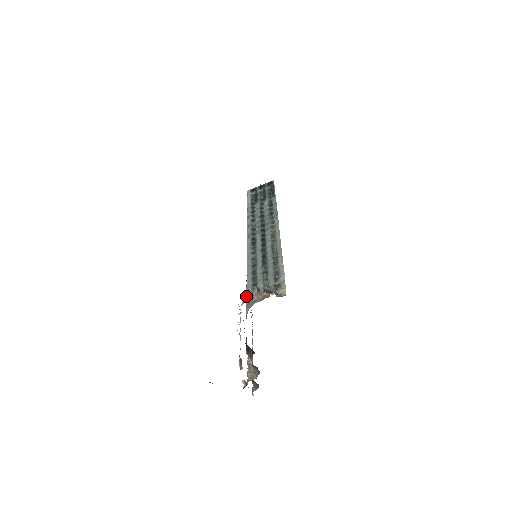
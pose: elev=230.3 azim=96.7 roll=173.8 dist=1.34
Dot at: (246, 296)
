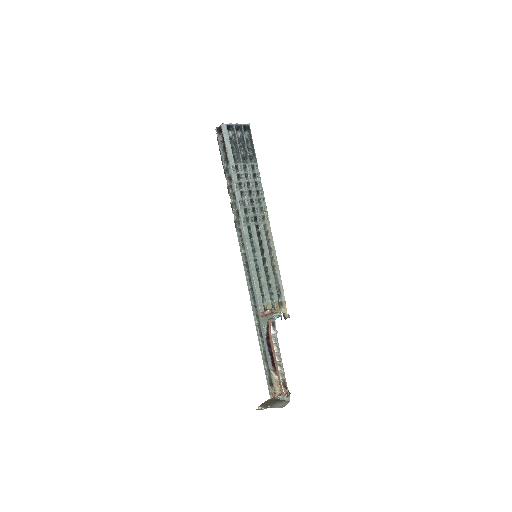
Dot at: (260, 309)
